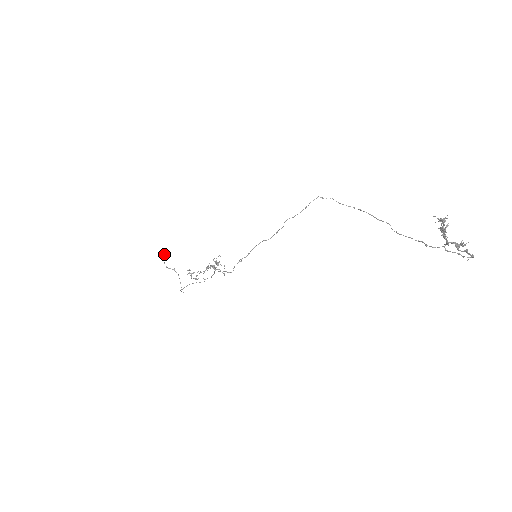
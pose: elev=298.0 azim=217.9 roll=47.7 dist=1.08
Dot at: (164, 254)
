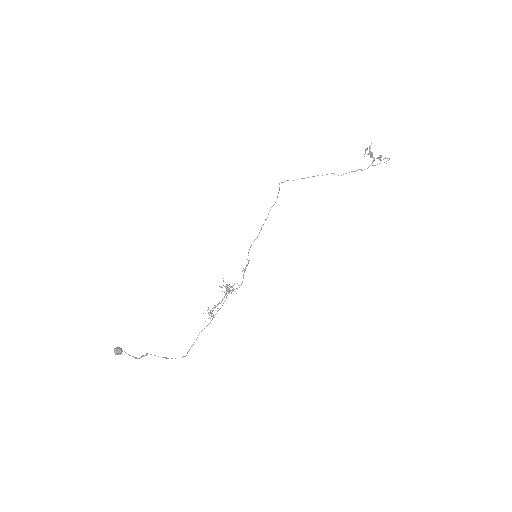
Dot at: (122, 351)
